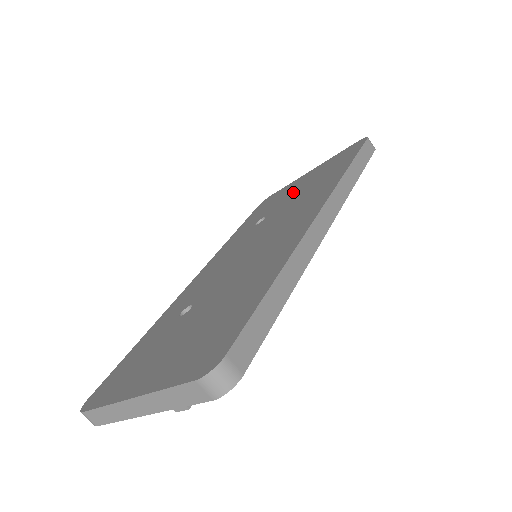
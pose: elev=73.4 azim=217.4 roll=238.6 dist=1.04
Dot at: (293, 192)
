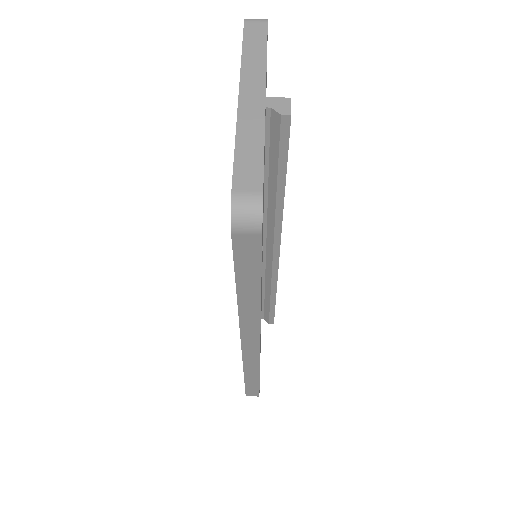
Dot at: occluded
